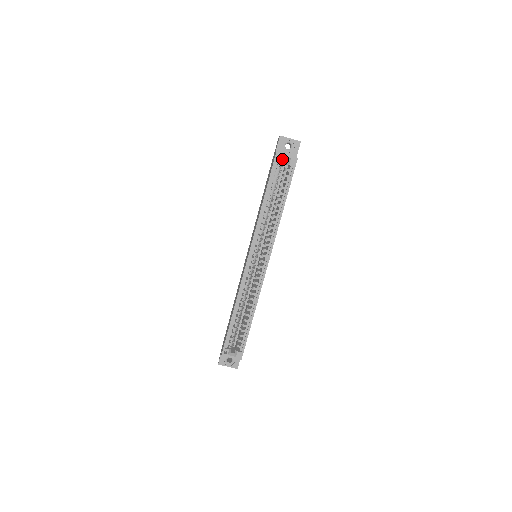
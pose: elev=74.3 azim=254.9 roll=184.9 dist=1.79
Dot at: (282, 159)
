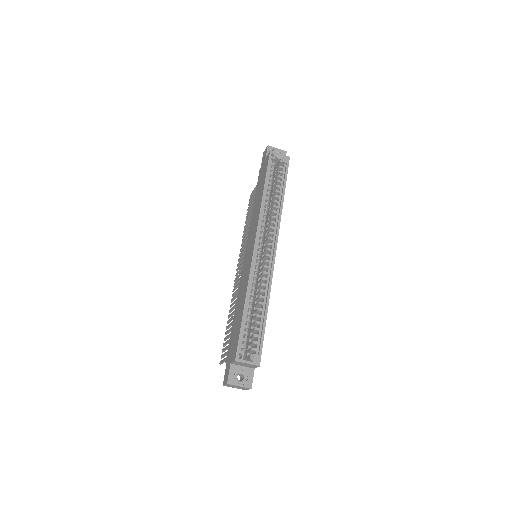
Dot at: (276, 157)
